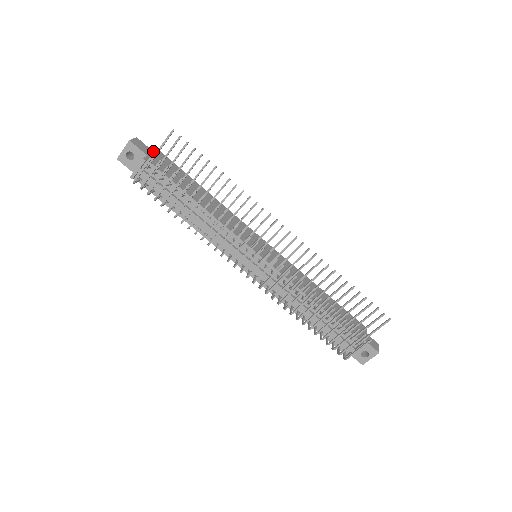
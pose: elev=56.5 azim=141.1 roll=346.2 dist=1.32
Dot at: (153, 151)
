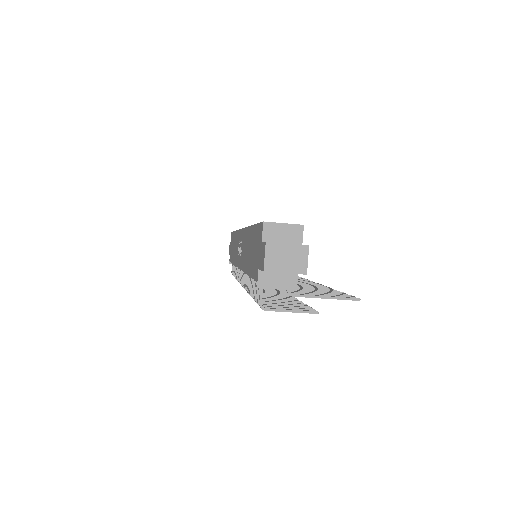
Dot at: occluded
